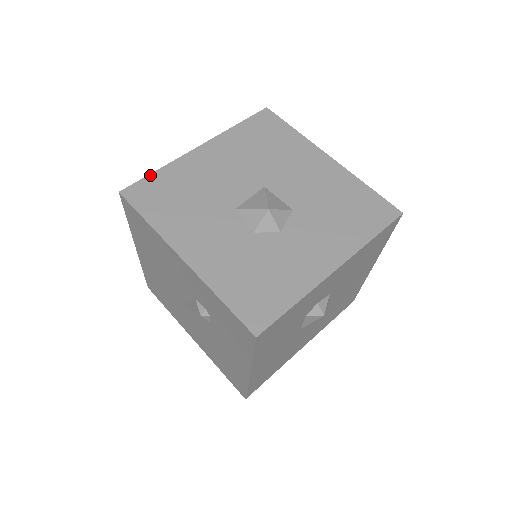
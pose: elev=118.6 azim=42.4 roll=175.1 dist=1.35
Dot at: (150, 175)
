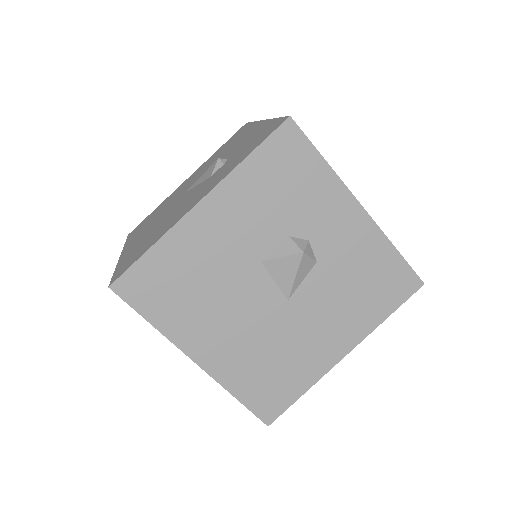
Dot at: occluded
